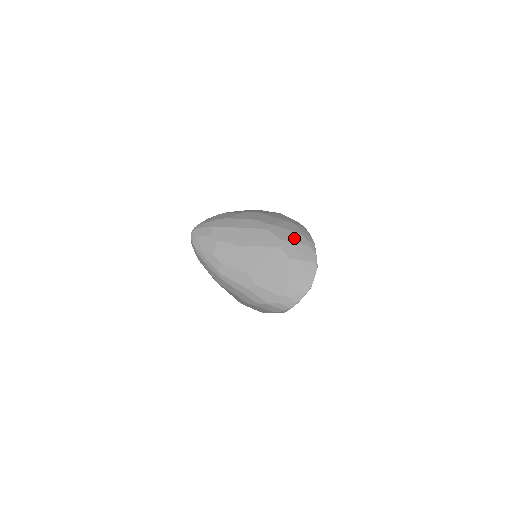
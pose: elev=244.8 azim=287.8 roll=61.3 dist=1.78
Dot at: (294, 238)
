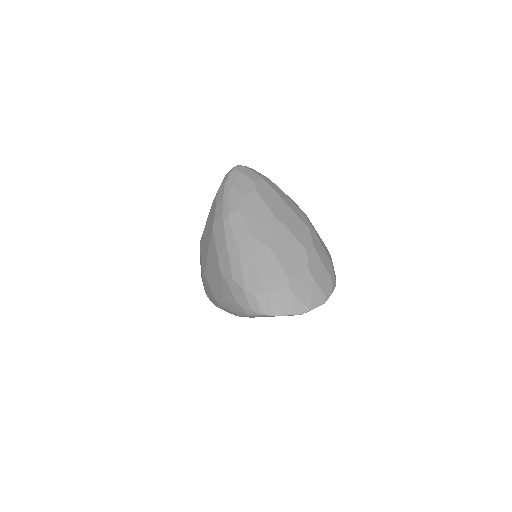
Dot at: (325, 260)
